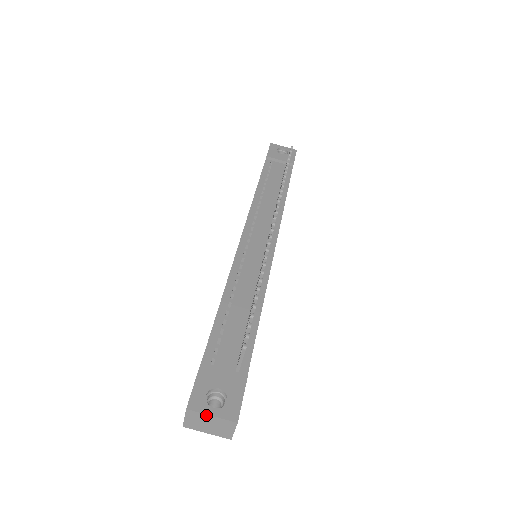
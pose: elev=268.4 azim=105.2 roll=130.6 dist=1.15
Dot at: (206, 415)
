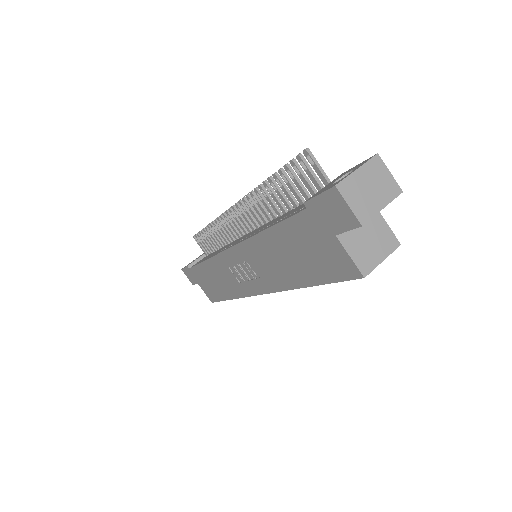
Dot at: (353, 174)
